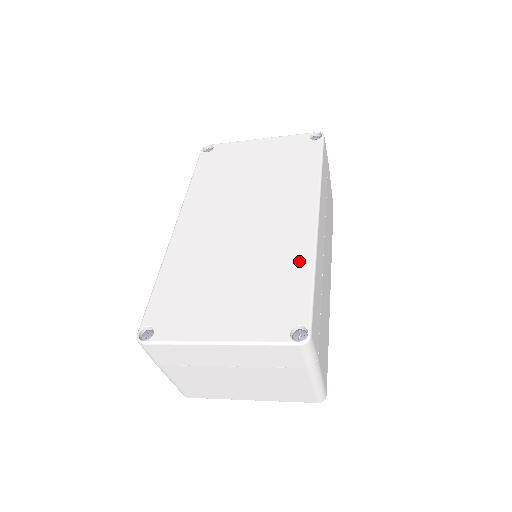
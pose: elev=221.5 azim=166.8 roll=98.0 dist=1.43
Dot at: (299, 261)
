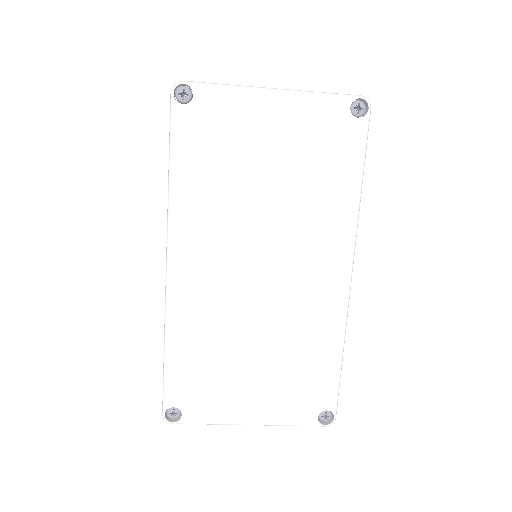
Dot at: (328, 339)
